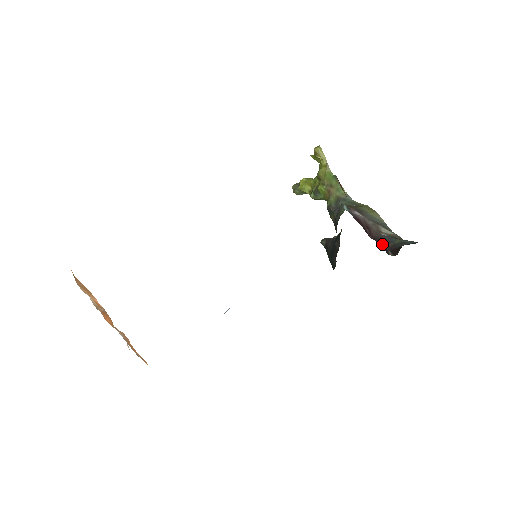
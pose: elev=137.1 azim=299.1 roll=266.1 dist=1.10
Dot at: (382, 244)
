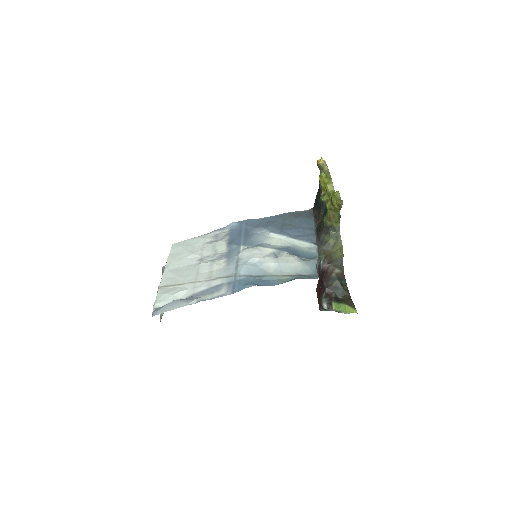
Dot at: (325, 285)
